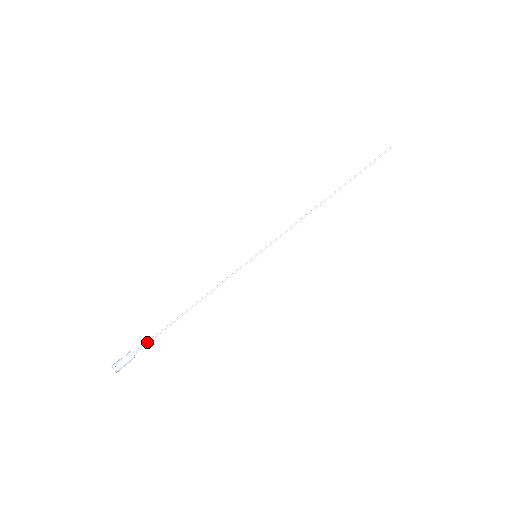
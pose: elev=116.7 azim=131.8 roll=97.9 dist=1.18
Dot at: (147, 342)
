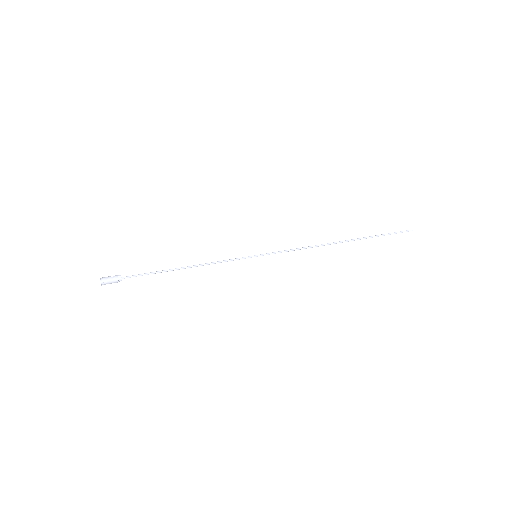
Dot at: (136, 275)
